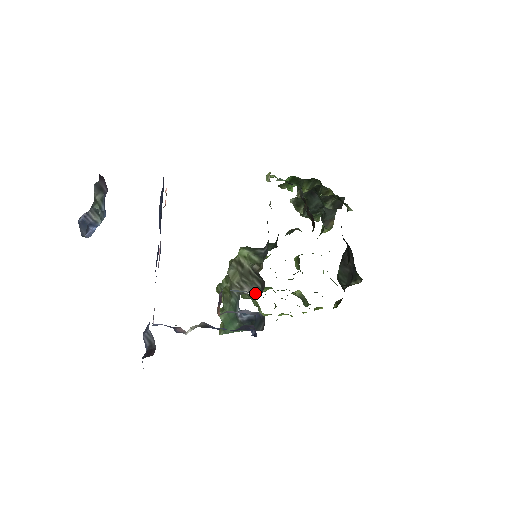
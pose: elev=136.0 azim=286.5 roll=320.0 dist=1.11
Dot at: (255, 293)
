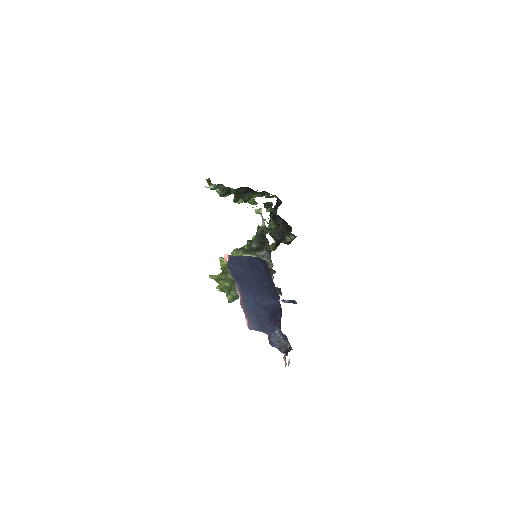
Dot at: occluded
